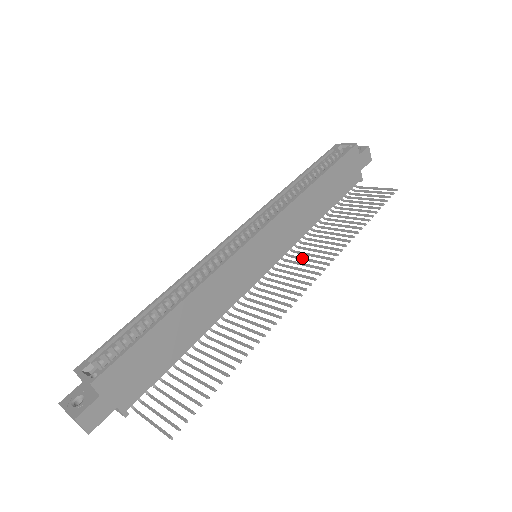
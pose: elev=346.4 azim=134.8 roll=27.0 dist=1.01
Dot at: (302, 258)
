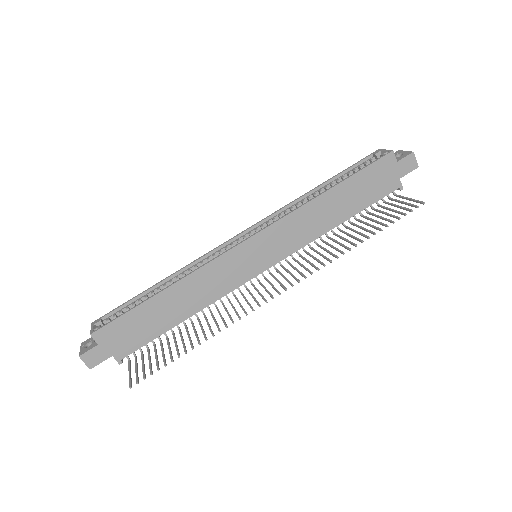
Dot at: (299, 263)
